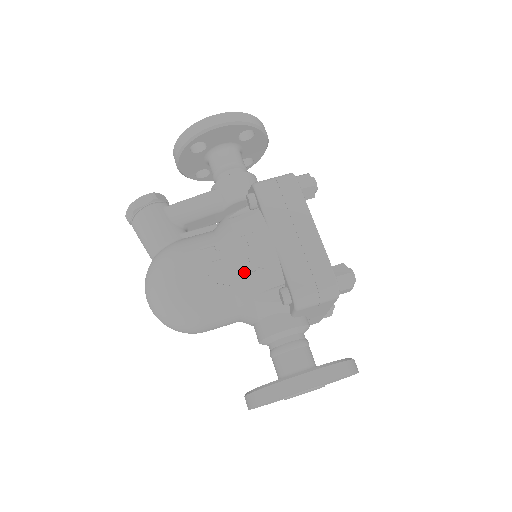
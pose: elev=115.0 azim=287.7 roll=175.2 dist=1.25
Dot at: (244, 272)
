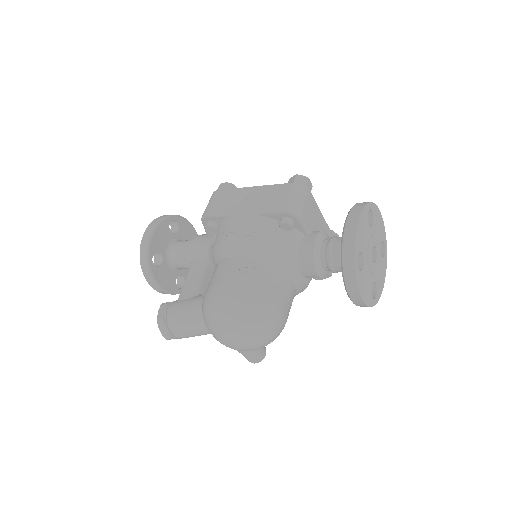
Dot at: (251, 243)
